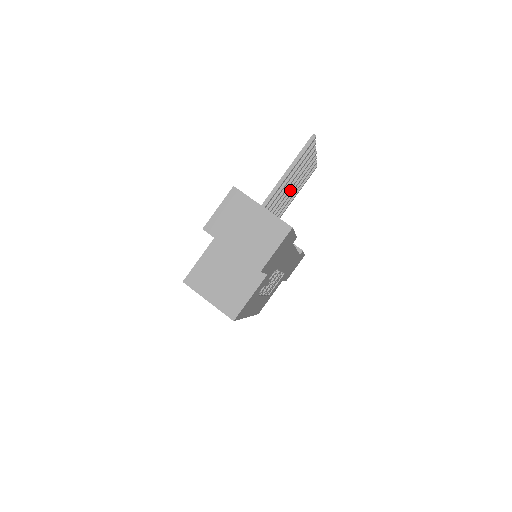
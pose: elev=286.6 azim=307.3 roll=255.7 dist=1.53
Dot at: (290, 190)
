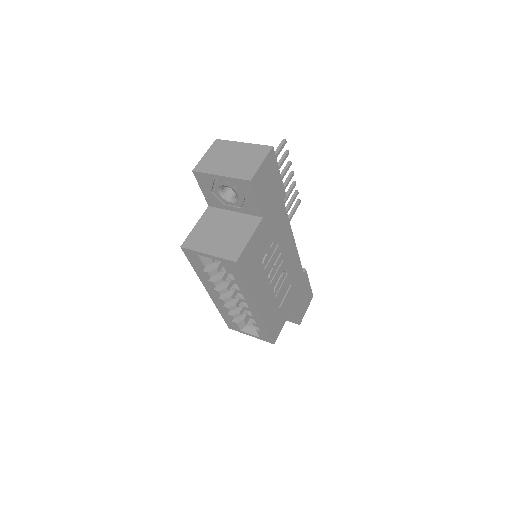
Dot at: occluded
